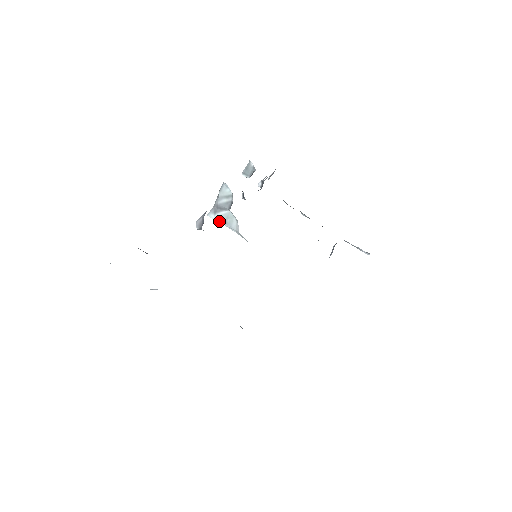
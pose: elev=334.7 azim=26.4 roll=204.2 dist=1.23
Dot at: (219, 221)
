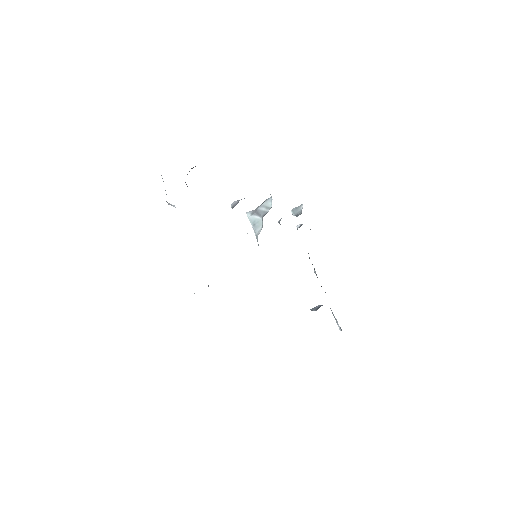
Dot at: (251, 221)
